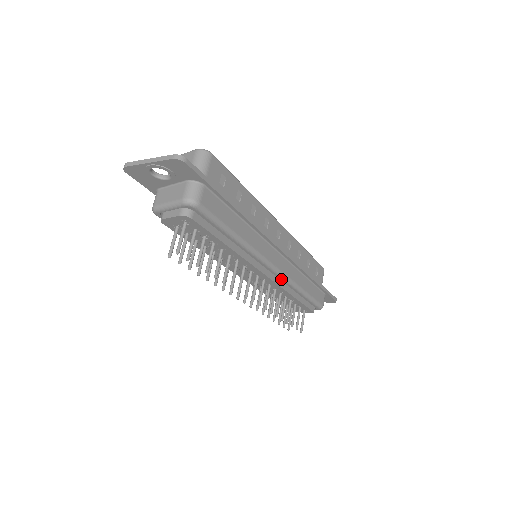
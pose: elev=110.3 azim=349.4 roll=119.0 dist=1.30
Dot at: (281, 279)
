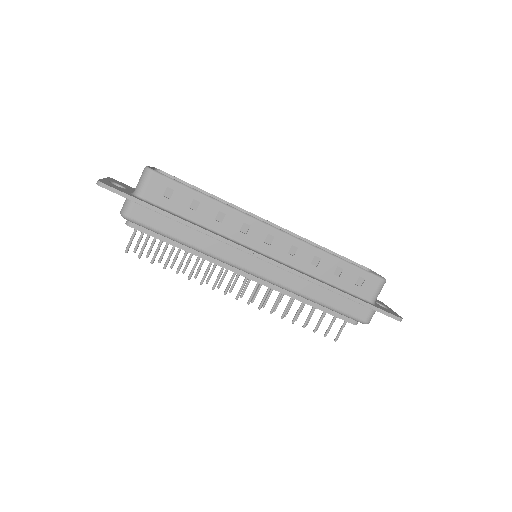
Dot at: (274, 284)
